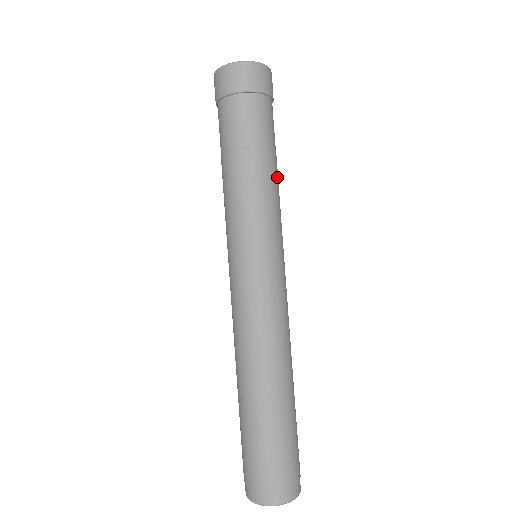
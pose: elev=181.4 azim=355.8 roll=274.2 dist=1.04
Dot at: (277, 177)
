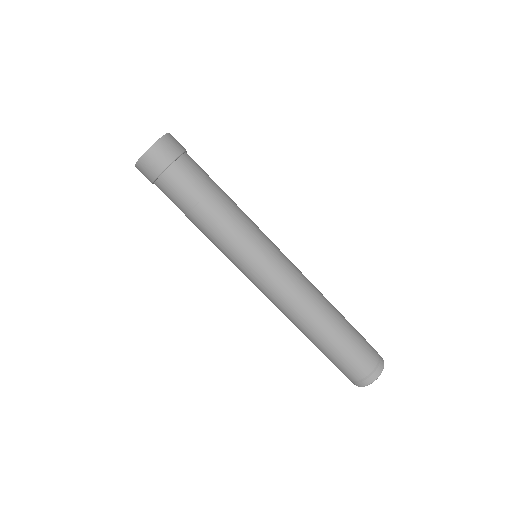
Dot at: (222, 209)
